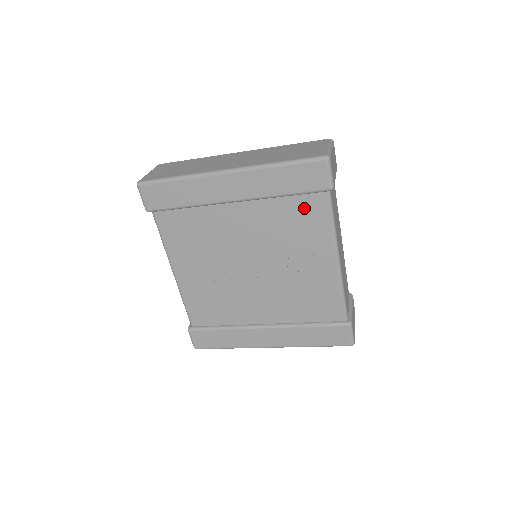
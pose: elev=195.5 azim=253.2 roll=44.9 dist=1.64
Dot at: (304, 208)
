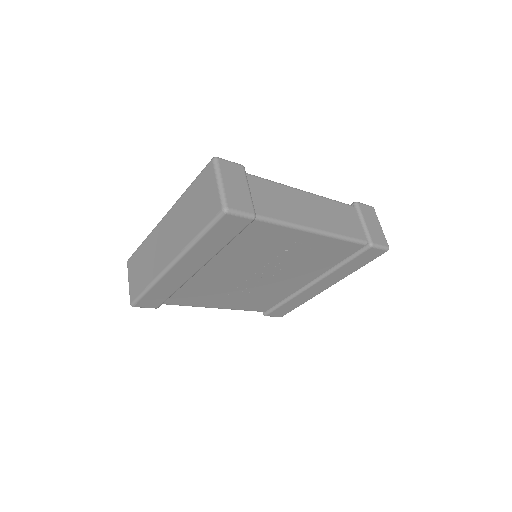
Dot at: (250, 236)
